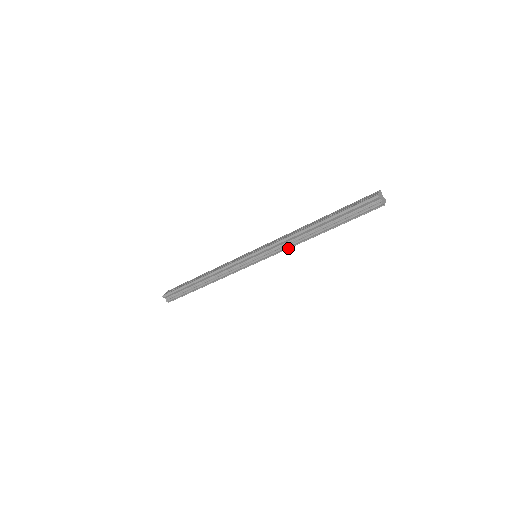
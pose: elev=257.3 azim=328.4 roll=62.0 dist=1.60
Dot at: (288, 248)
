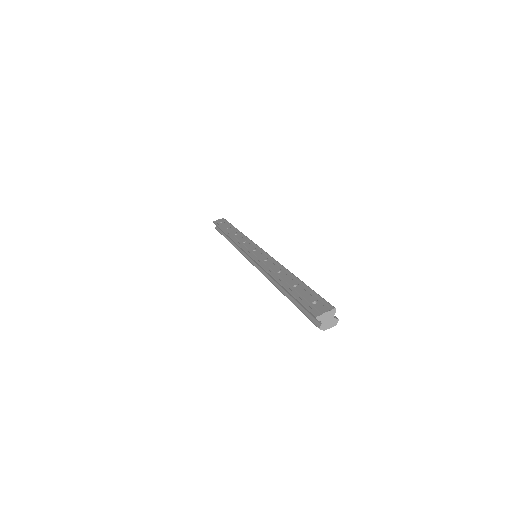
Dot at: occluded
